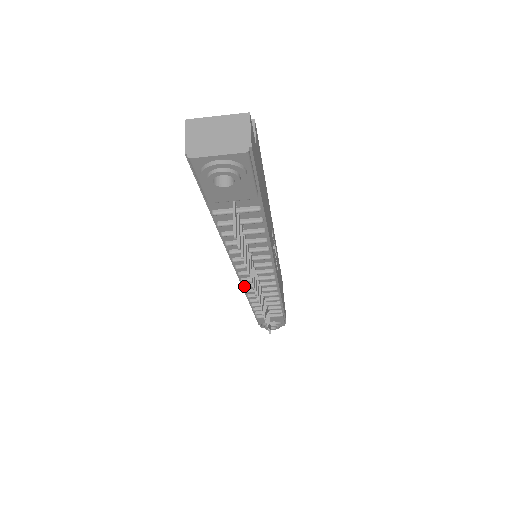
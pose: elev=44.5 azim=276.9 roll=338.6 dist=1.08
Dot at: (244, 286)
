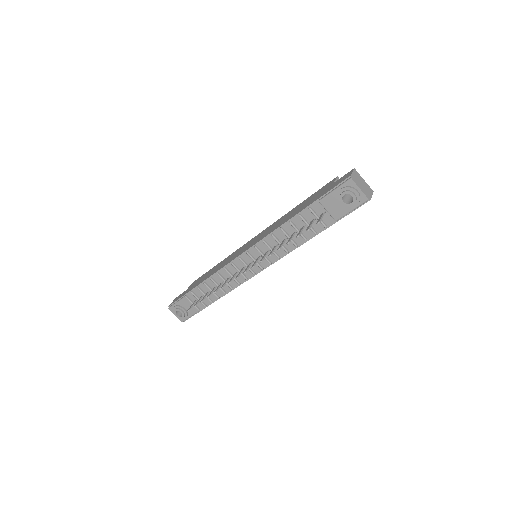
Dot at: (233, 263)
